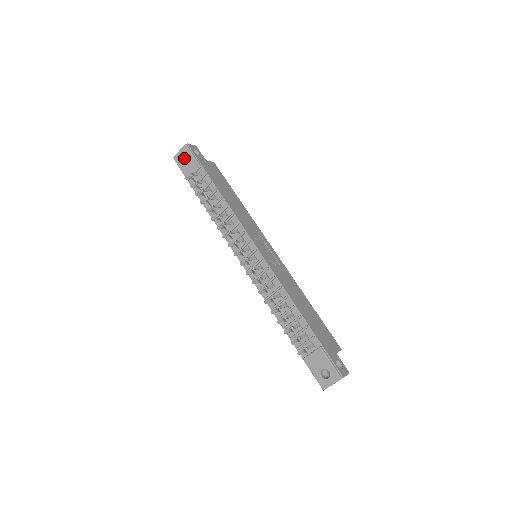
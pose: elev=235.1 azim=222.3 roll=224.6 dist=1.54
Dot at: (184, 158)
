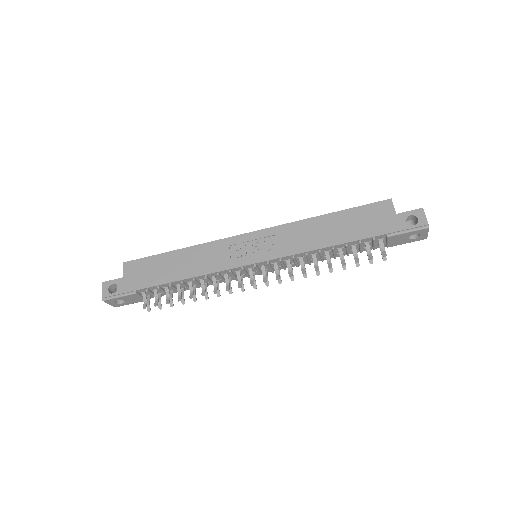
Dot at: occluded
